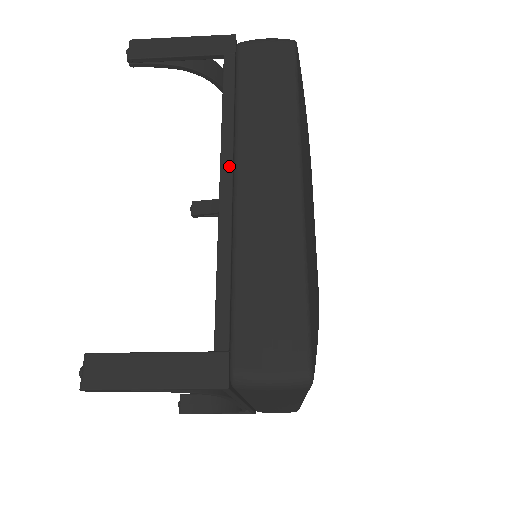
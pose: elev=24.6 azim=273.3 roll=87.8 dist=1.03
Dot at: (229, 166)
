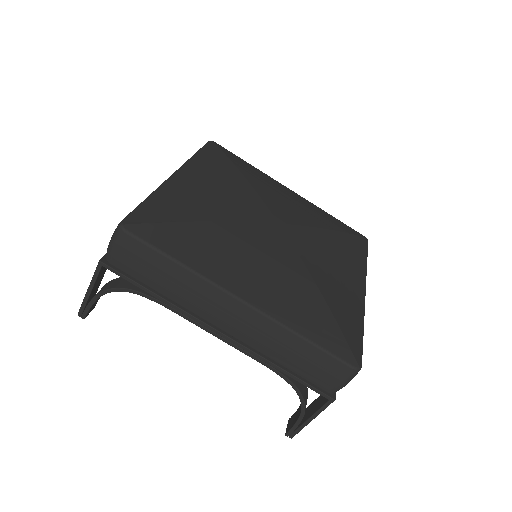
Dot at: occluded
